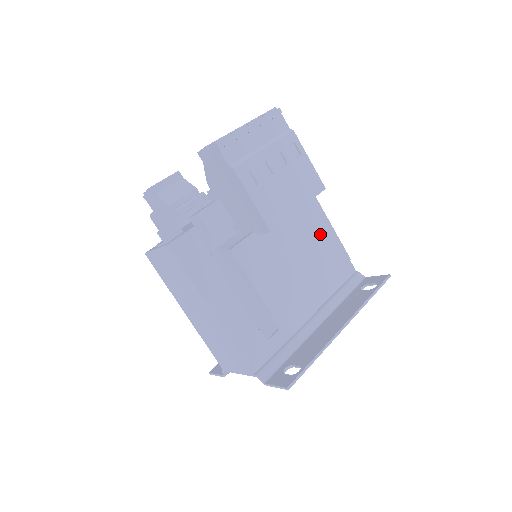
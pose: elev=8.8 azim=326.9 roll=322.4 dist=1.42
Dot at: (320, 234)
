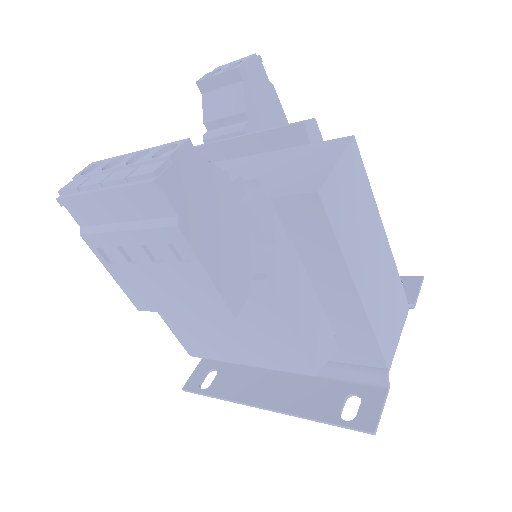
Dot at: (266, 329)
